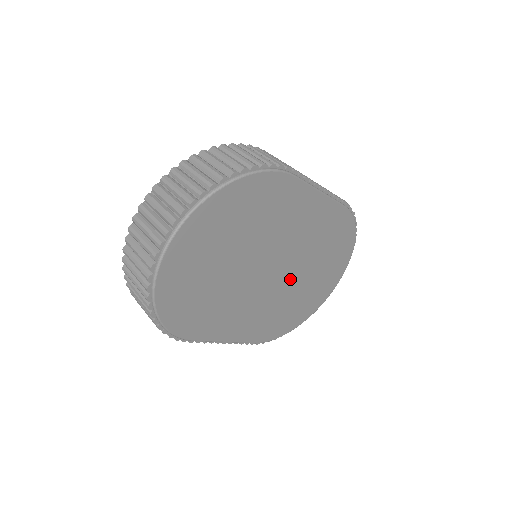
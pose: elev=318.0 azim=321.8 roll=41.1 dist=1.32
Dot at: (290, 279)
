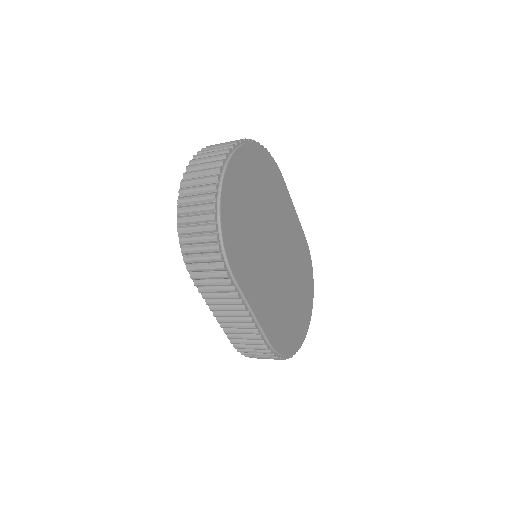
Dot at: (285, 279)
